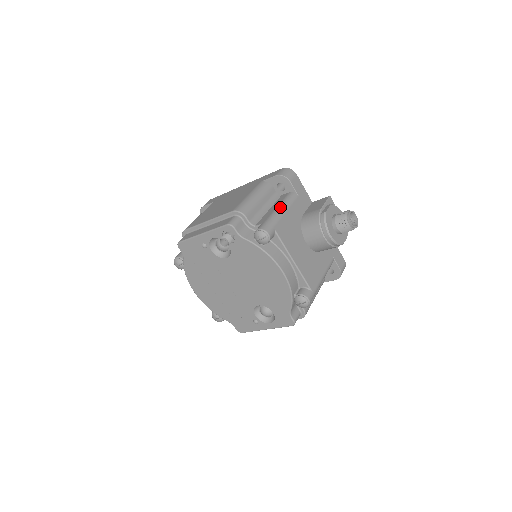
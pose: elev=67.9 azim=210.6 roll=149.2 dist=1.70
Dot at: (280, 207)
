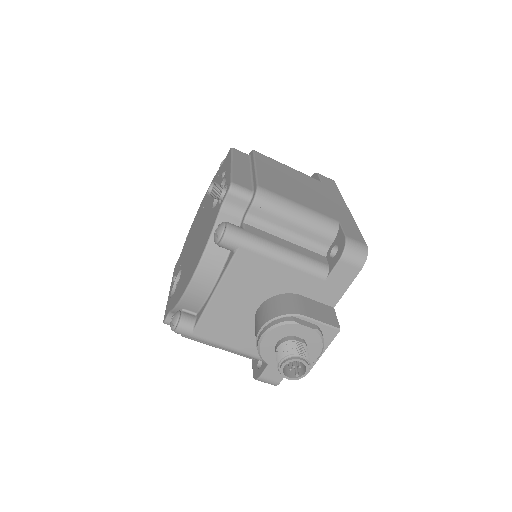
Dot at: (286, 252)
